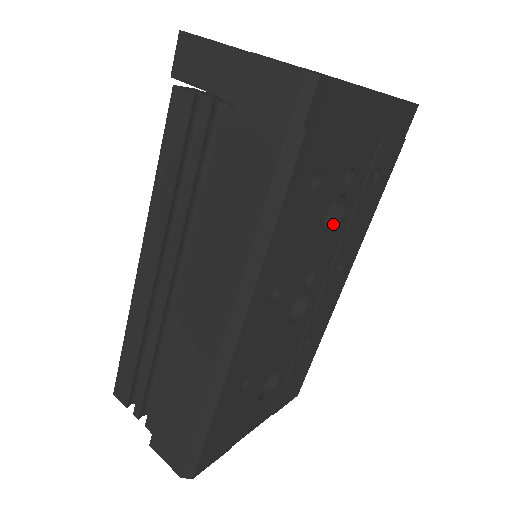
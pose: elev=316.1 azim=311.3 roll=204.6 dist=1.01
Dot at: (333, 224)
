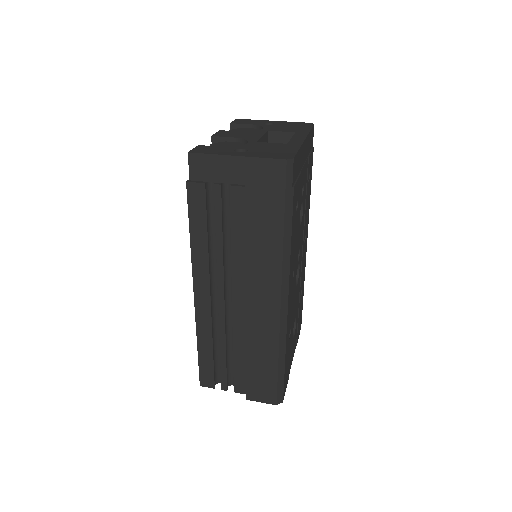
Dot at: (300, 218)
